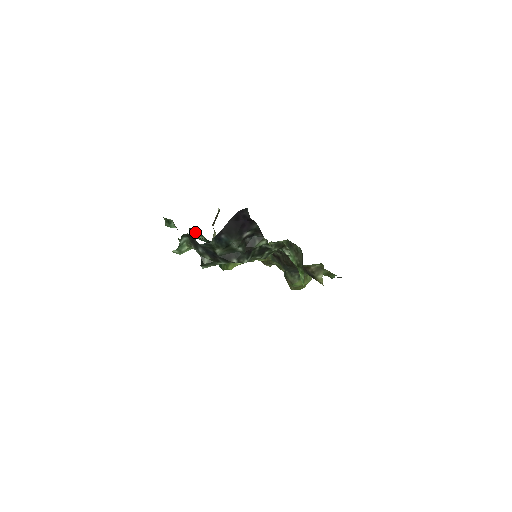
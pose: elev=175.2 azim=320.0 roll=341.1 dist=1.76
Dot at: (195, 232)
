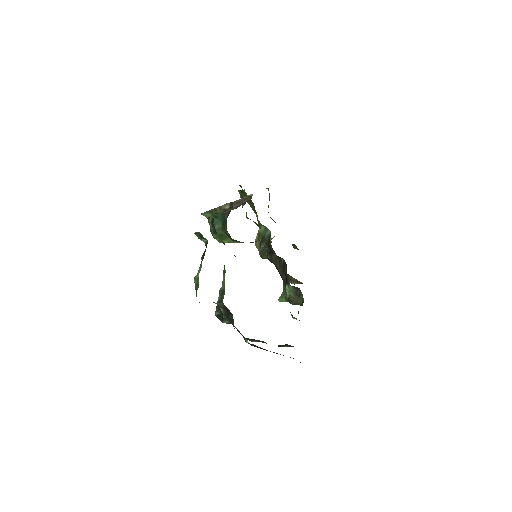
Dot at: occluded
